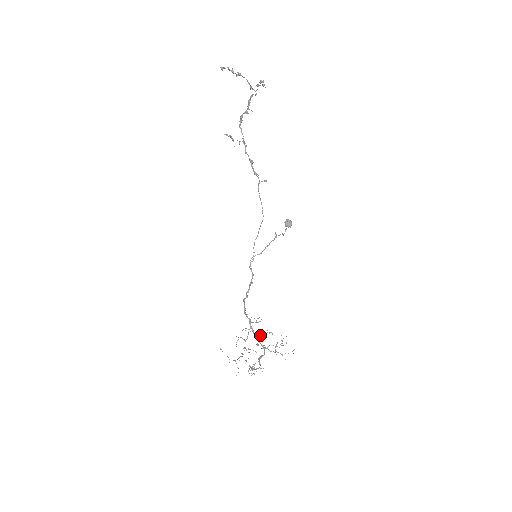
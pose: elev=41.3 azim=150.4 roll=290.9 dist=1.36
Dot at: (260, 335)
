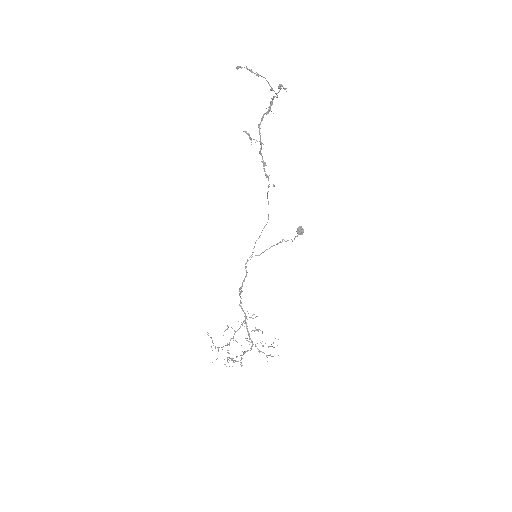
Dot at: occluded
